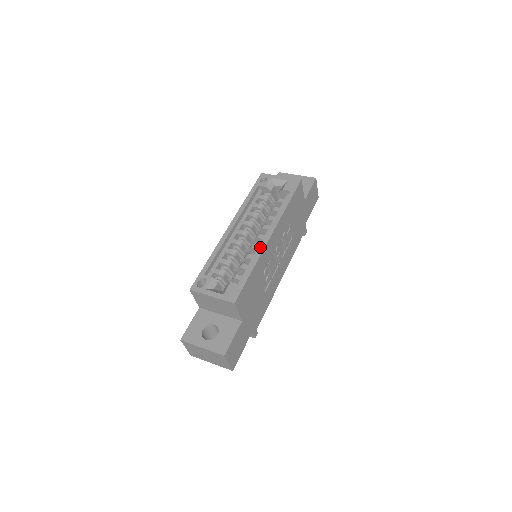
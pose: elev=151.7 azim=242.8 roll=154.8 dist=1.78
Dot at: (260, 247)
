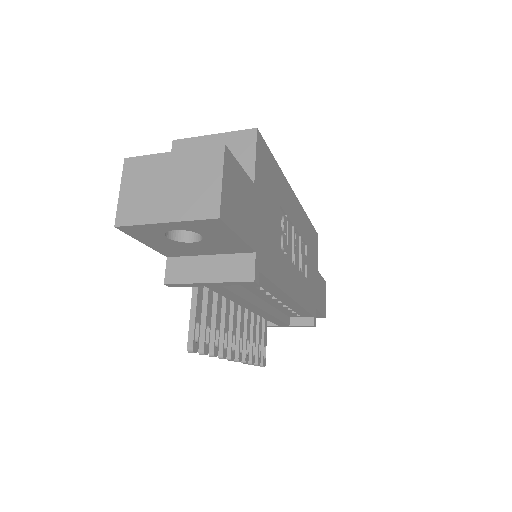
Dot at: occluded
